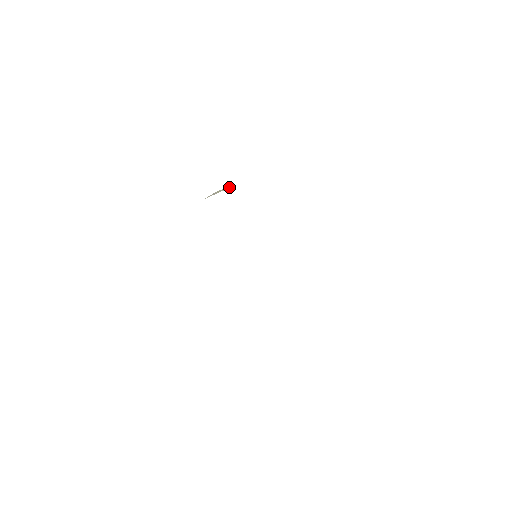
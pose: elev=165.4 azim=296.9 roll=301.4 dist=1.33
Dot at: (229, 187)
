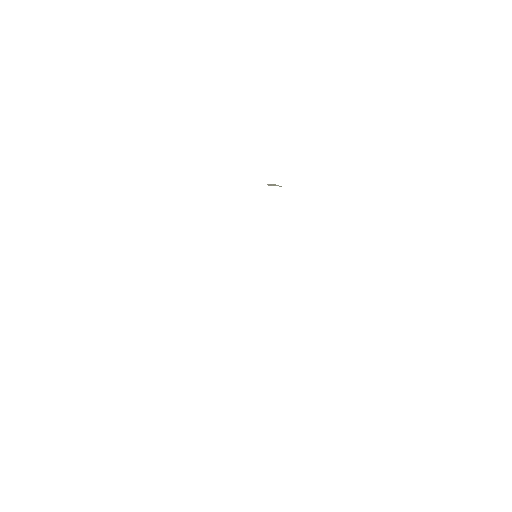
Dot at: (281, 186)
